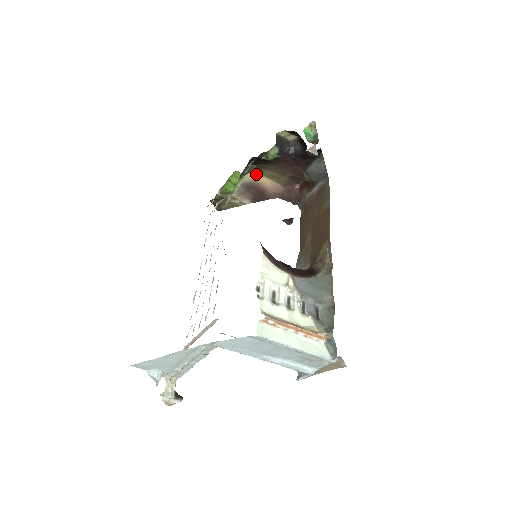
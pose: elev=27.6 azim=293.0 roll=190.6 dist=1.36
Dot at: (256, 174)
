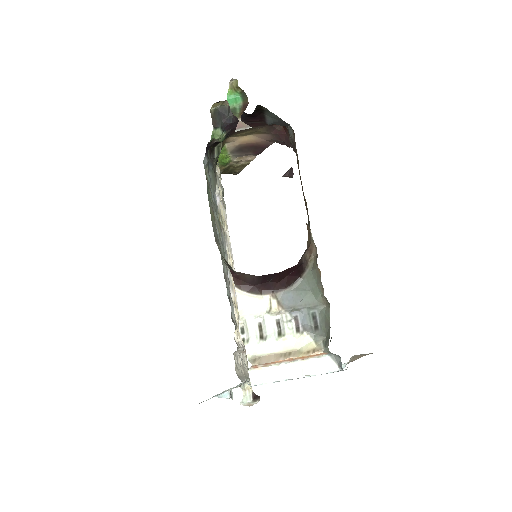
Dot at: (234, 140)
